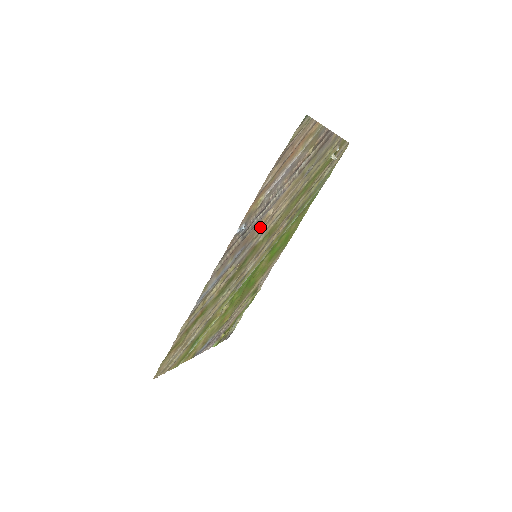
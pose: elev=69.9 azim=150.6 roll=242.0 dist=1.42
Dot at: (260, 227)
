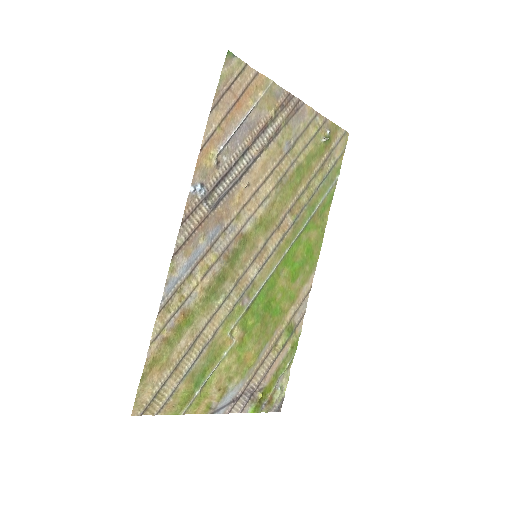
Dot at: (236, 203)
